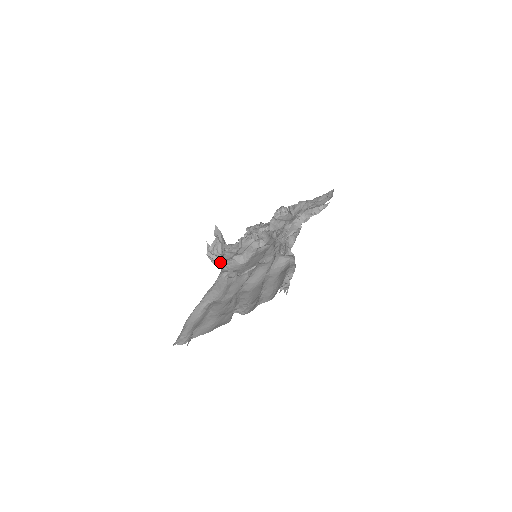
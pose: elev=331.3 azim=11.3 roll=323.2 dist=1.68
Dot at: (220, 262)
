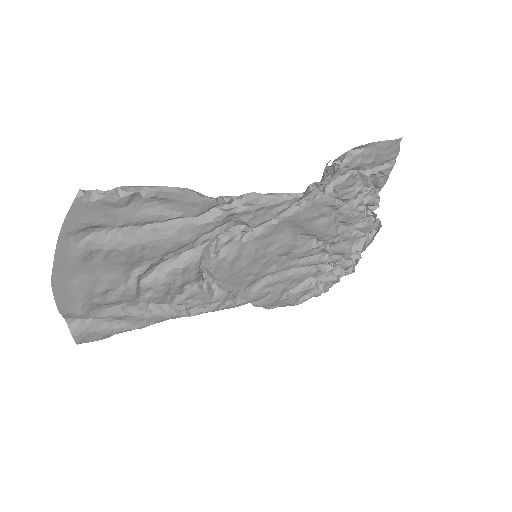
Dot at: occluded
